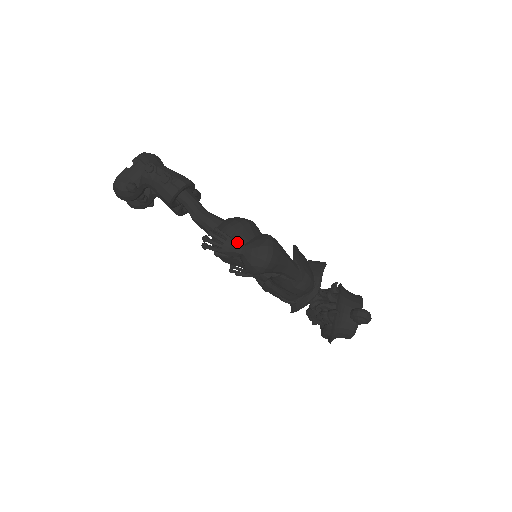
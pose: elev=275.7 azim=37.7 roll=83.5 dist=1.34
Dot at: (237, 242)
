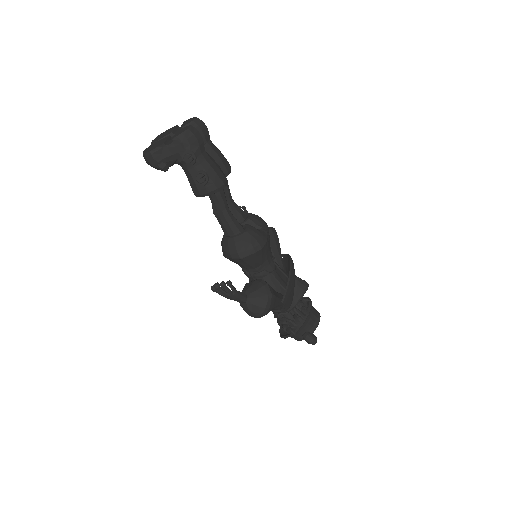
Dot at: (242, 296)
